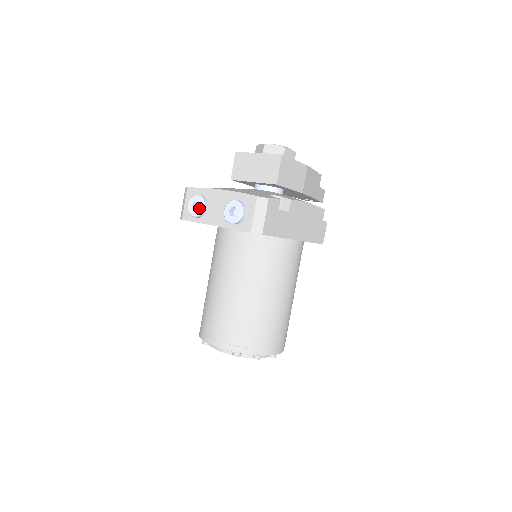
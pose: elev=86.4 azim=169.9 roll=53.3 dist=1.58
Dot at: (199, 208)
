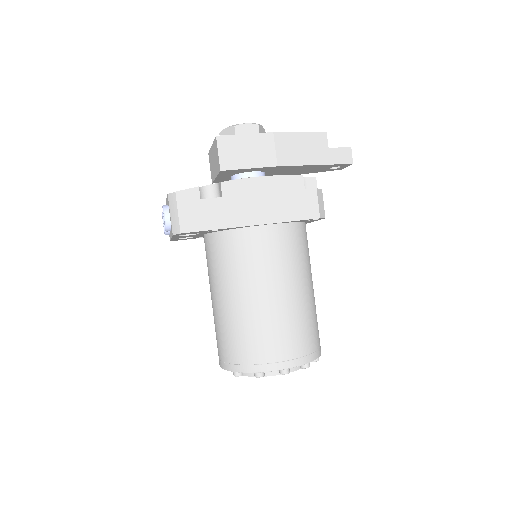
Dot at: occluded
